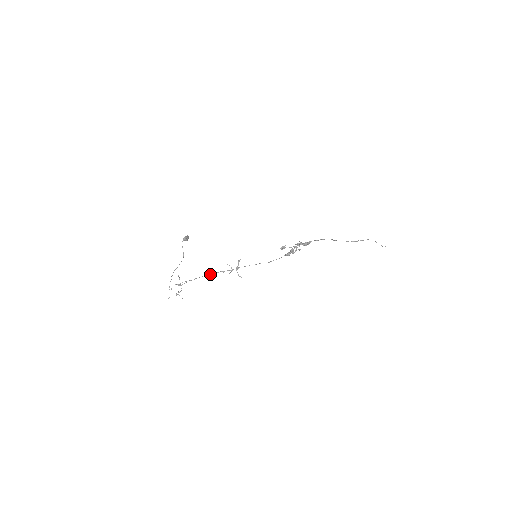
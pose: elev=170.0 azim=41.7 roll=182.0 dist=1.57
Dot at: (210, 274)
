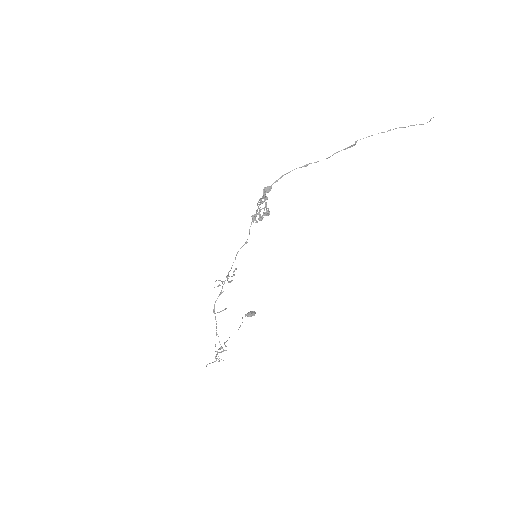
Dot at: (214, 306)
